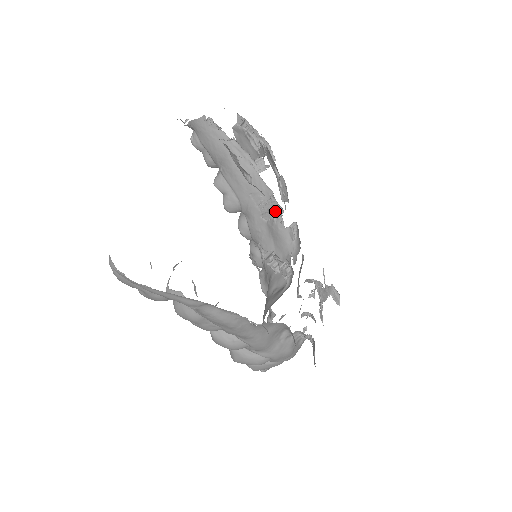
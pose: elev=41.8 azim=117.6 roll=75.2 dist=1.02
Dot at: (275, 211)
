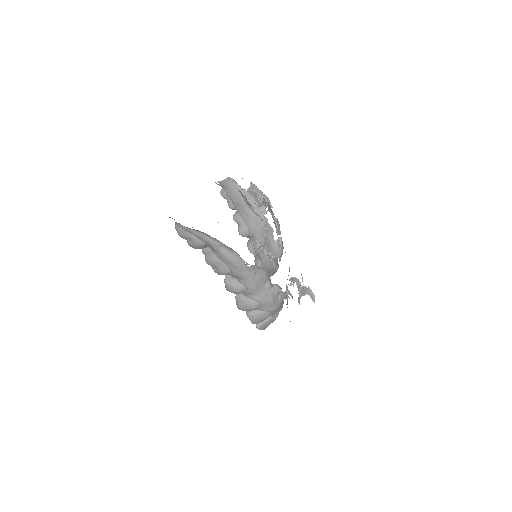
Dot at: occluded
